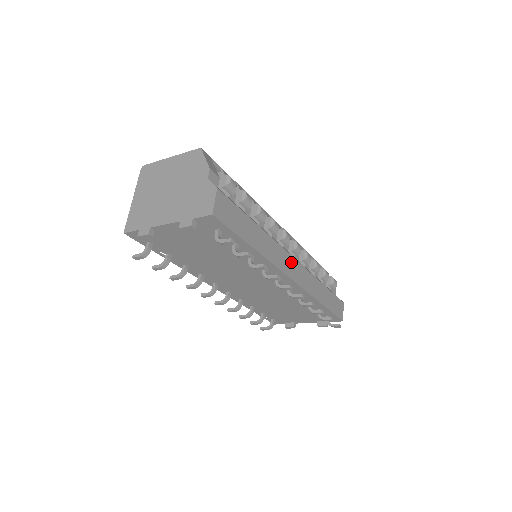
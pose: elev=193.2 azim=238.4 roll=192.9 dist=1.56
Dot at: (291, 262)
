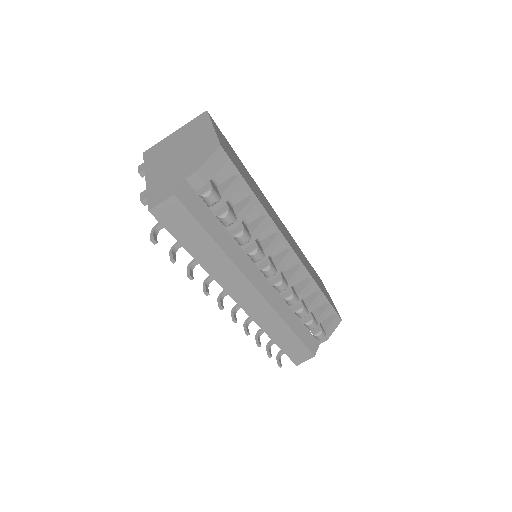
Dot at: (250, 292)
